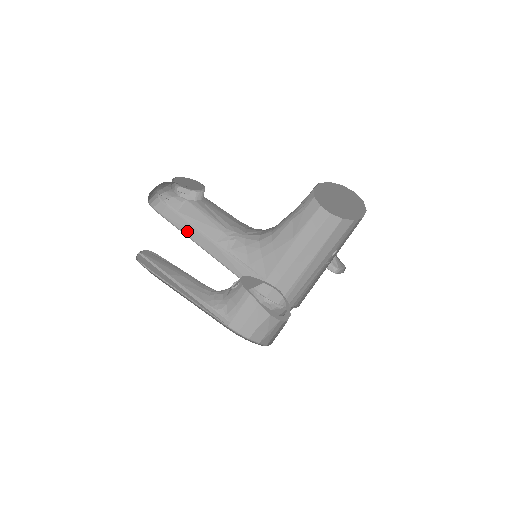
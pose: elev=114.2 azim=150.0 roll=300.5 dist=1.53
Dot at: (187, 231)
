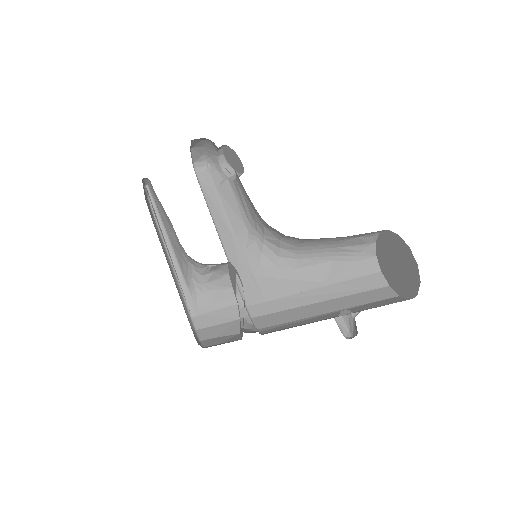
Dot at: (214, 208)
